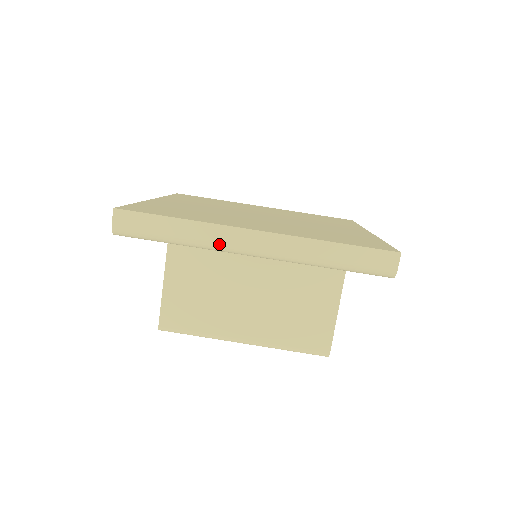
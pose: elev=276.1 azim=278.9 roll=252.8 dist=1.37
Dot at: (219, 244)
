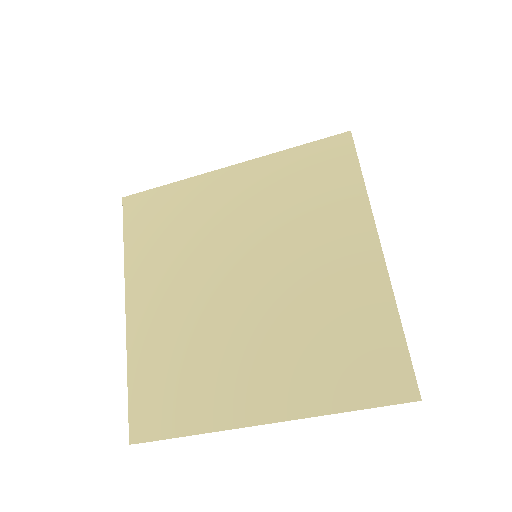
Dot at: occluded
